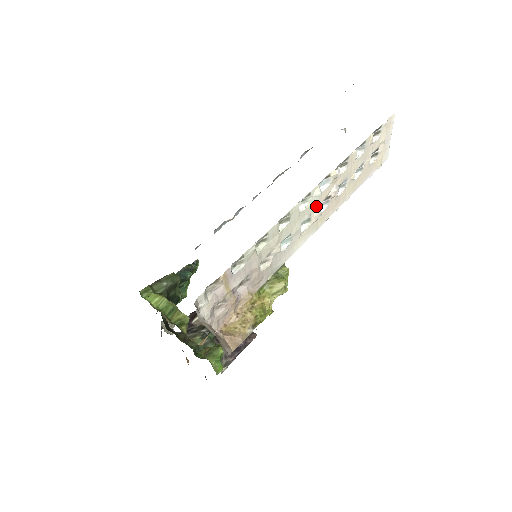
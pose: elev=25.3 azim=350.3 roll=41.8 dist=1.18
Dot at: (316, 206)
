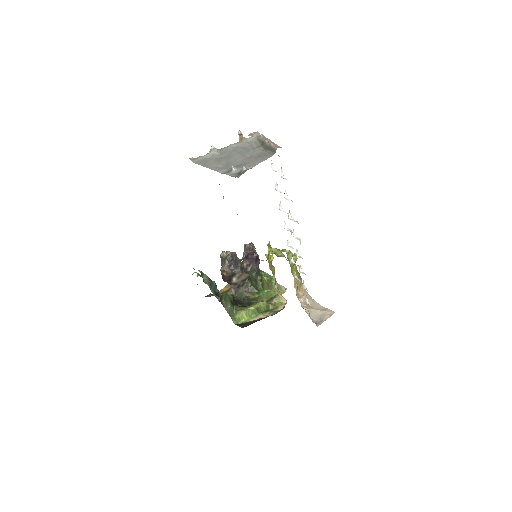
Dot at: occluded
